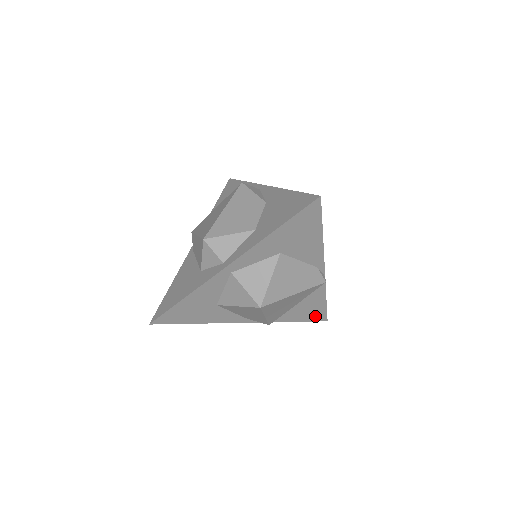
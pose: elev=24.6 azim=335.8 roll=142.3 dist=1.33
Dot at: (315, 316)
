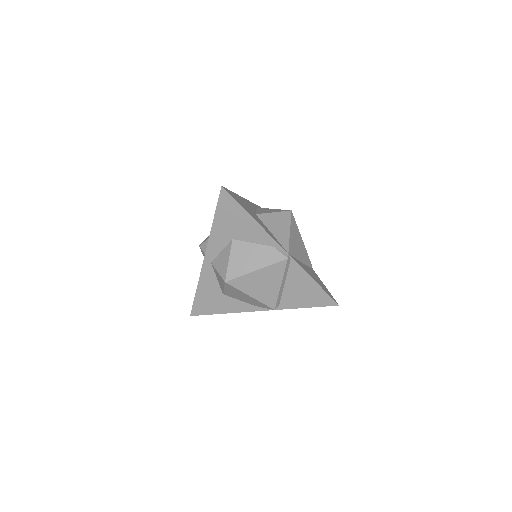
Dot at: (320, 300)
